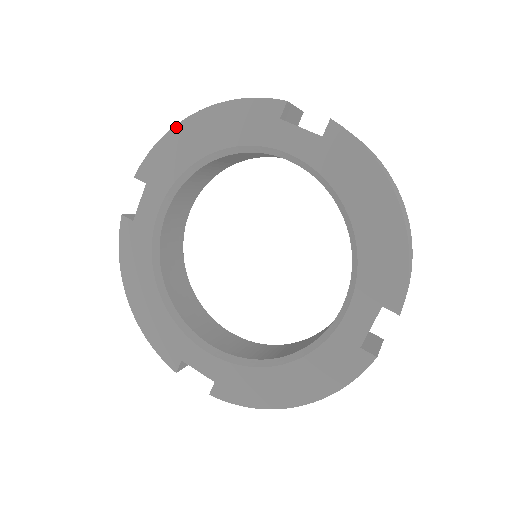
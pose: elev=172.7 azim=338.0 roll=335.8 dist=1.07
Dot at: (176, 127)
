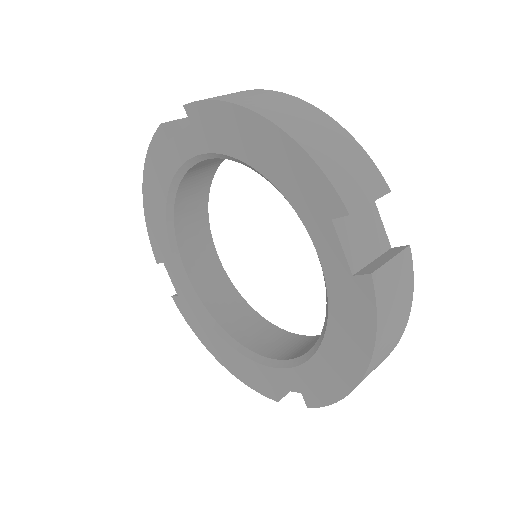
Dot at: (144, 208)
